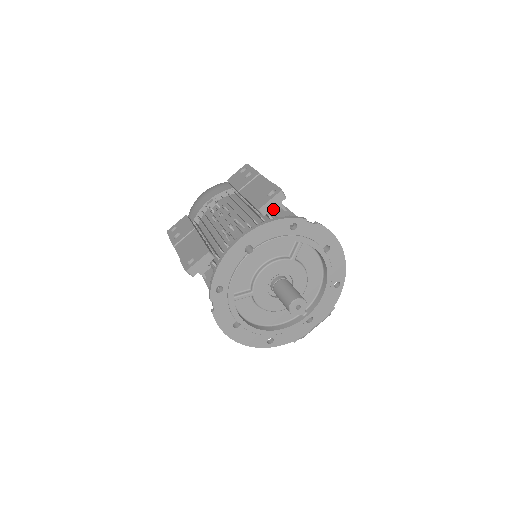
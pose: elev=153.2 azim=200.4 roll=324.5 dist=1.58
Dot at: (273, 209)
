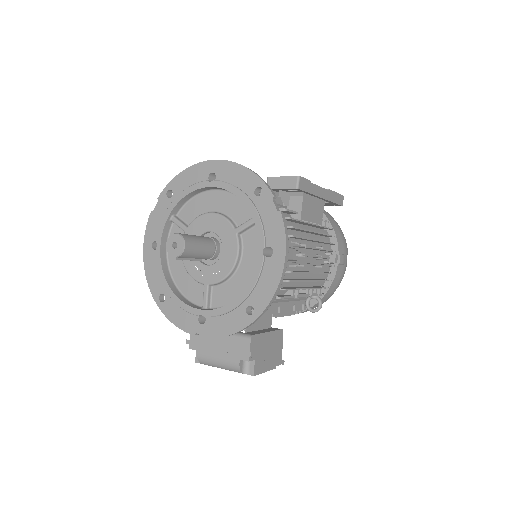
Dot at: (291, 206)
